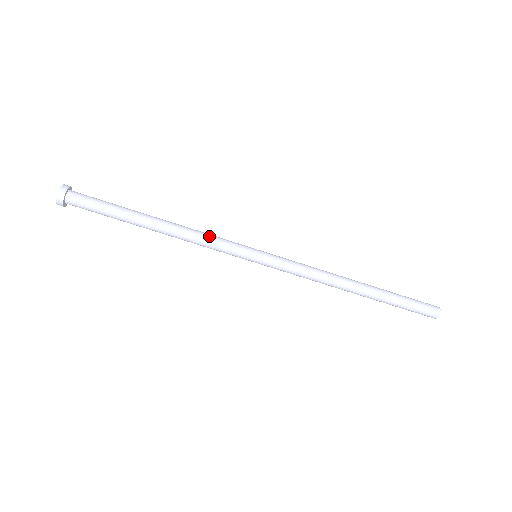
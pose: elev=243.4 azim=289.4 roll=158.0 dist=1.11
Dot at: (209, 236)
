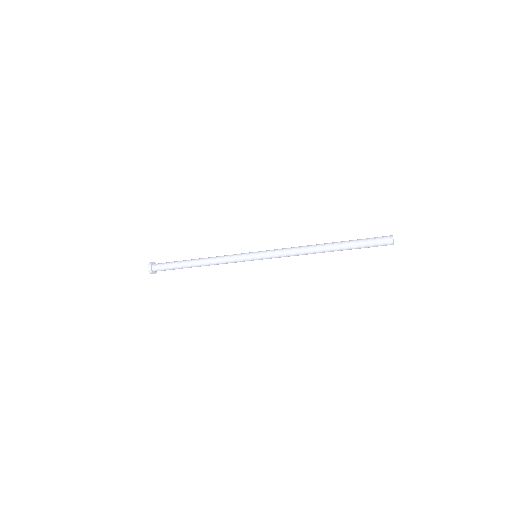
Dot at: (225, 260)
